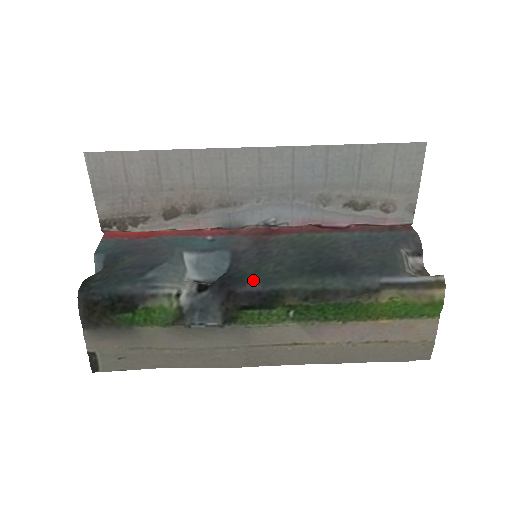
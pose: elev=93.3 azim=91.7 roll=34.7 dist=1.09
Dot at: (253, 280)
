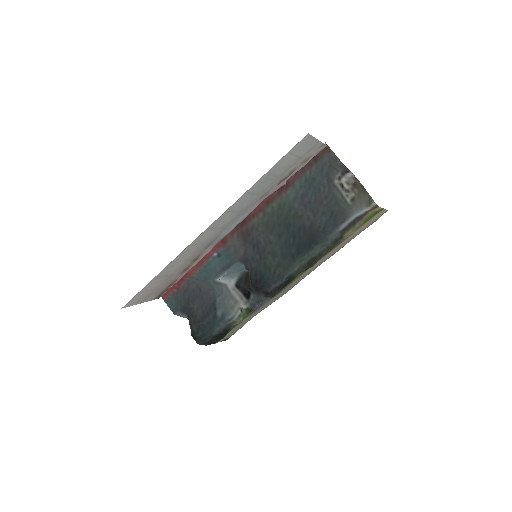
Dot at: (272, 282)
